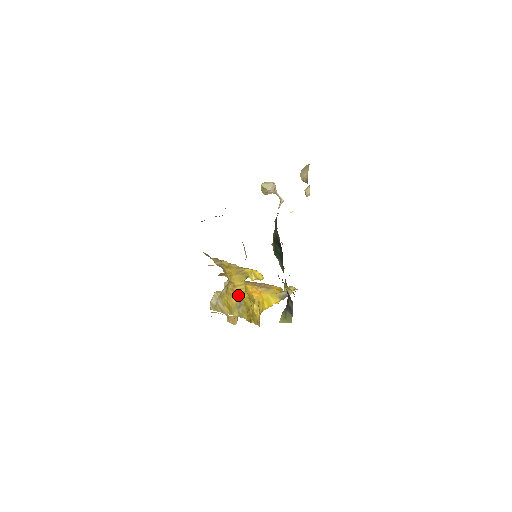
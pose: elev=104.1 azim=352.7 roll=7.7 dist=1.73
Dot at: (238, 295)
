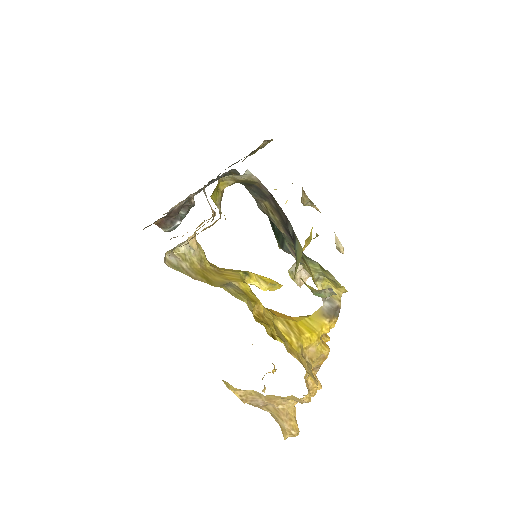
Dot at: (227, 279)
